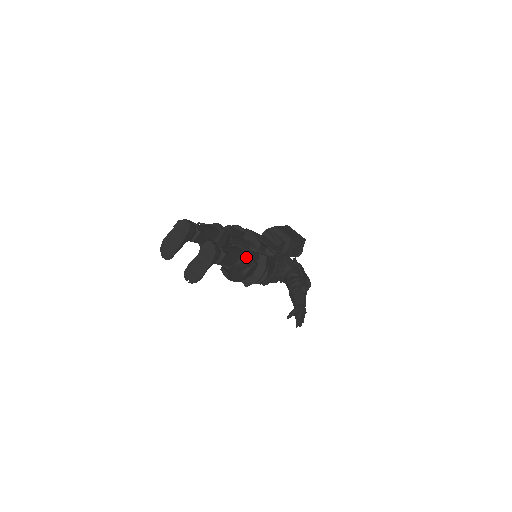
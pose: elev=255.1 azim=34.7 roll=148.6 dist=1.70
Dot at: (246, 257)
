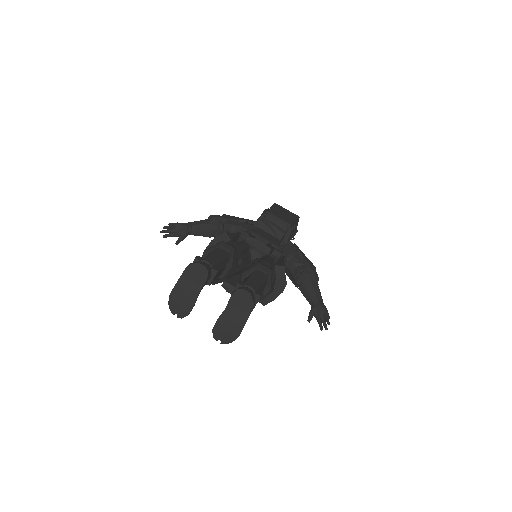
Dot at: (271, 281)
